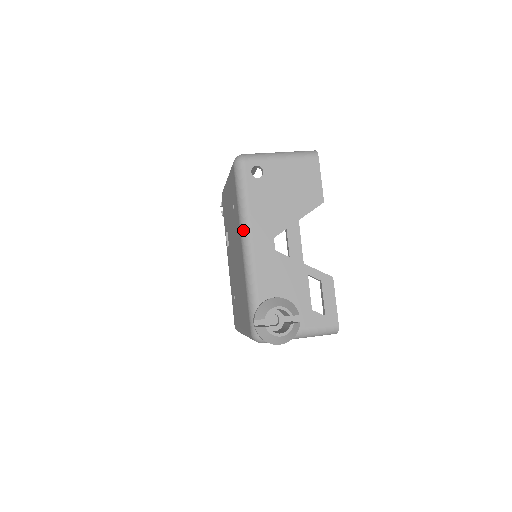
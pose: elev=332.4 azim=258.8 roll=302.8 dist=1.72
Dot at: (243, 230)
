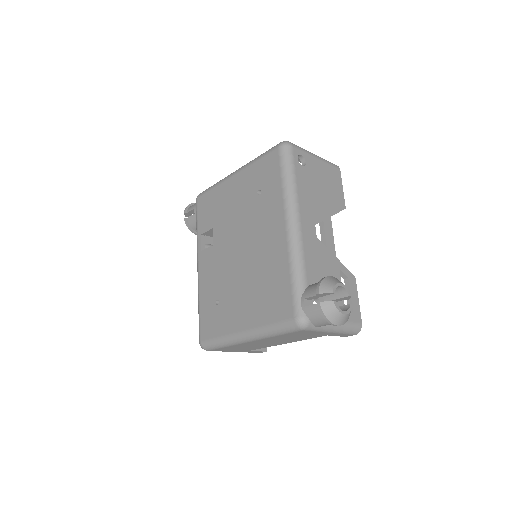
Dot at: (290, 209)
